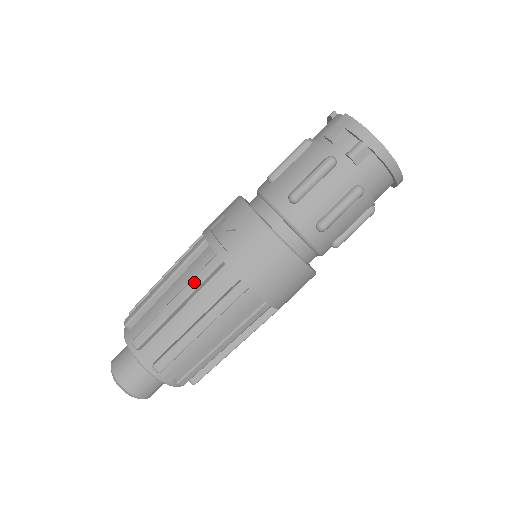
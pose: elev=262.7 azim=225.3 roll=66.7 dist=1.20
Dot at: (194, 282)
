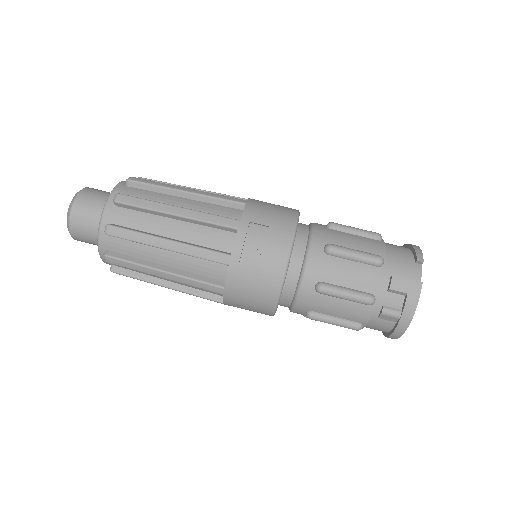
Dot at: (195, 251)
